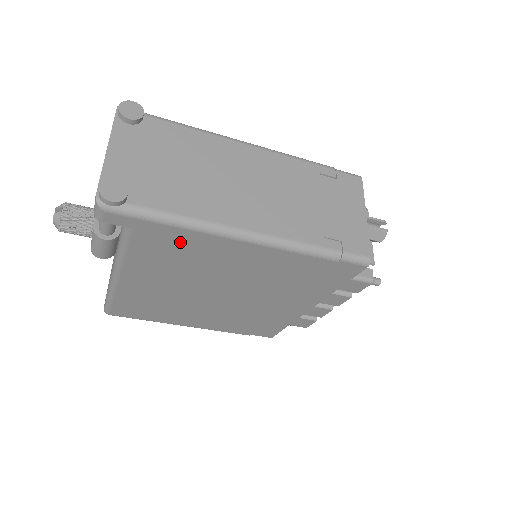
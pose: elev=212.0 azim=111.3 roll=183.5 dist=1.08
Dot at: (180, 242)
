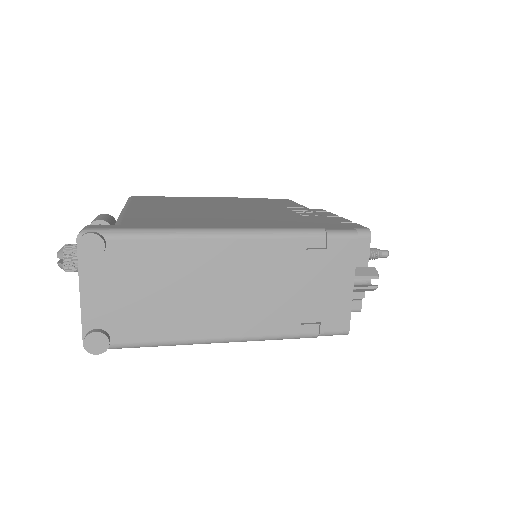
Dot at: occluded
